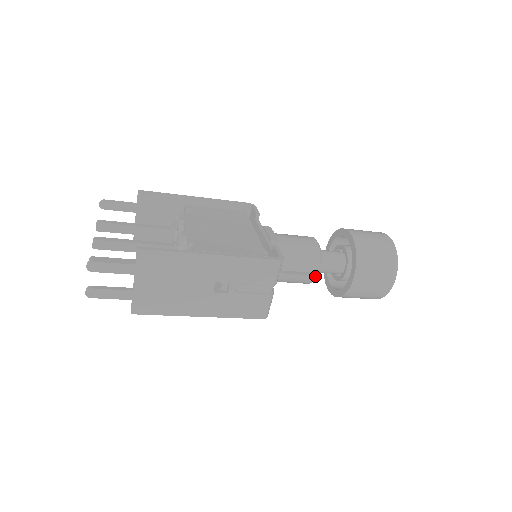
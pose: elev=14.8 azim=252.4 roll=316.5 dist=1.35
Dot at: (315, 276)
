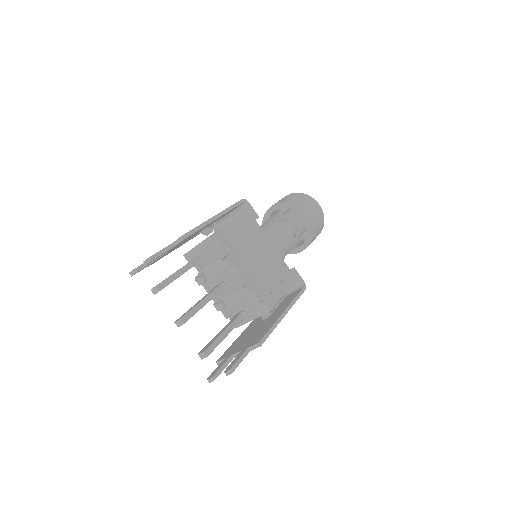
Dot at: occluded
